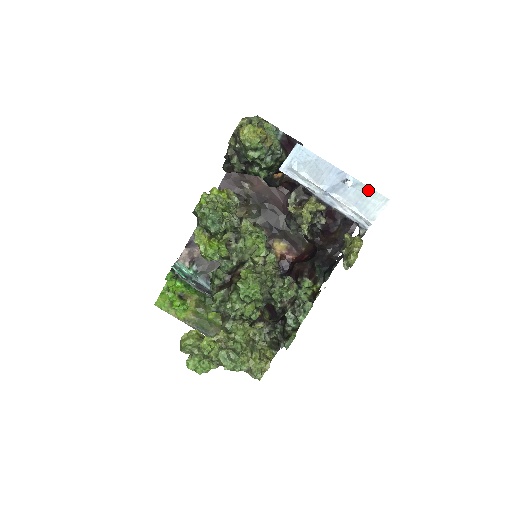
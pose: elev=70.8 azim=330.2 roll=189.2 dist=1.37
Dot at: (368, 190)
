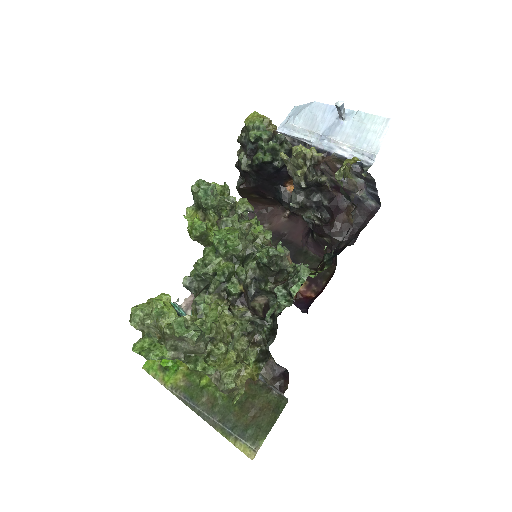
Dot at: (365, 117)
